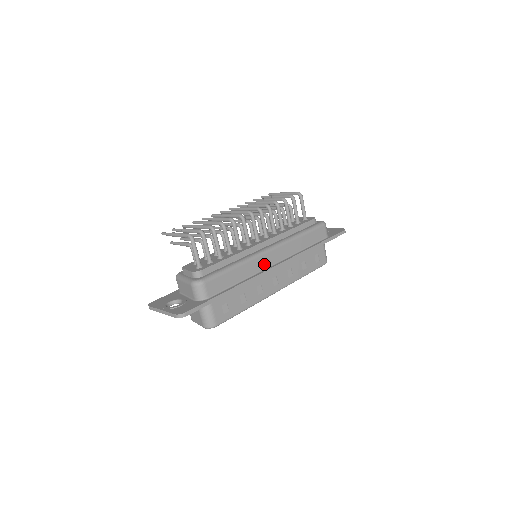
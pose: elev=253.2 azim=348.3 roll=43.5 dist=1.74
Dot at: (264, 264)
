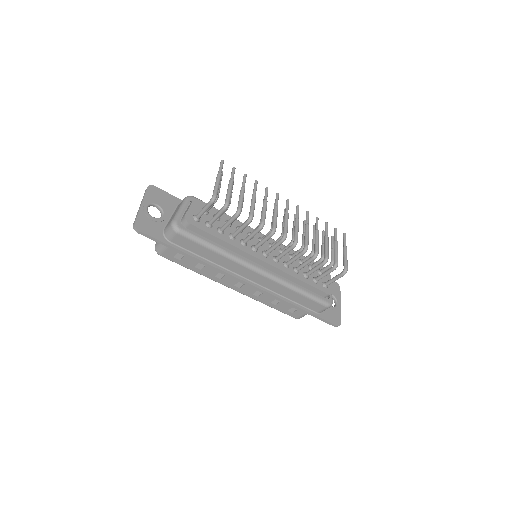
Dot at: (241, 272)
